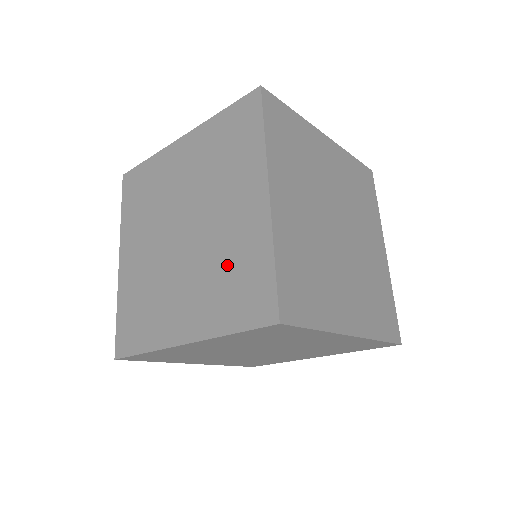
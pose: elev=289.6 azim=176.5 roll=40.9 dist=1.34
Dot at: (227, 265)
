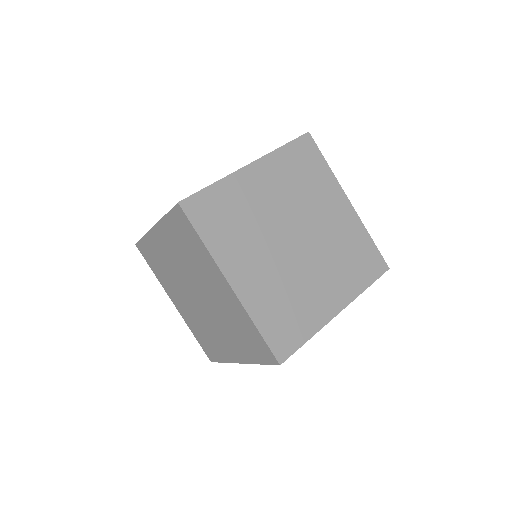
Dot at: occluded
